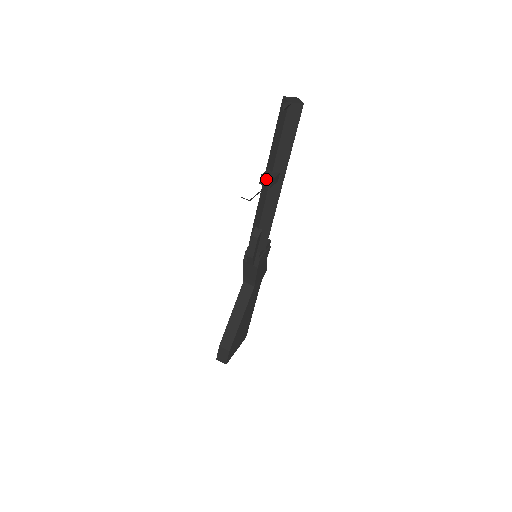
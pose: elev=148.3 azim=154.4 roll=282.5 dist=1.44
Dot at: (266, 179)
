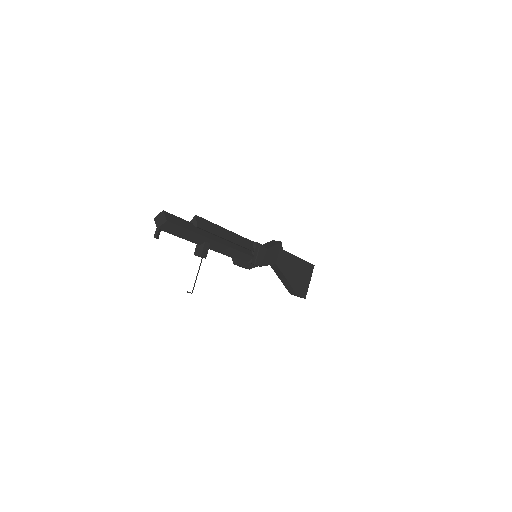
Dot at: (198, 256)
